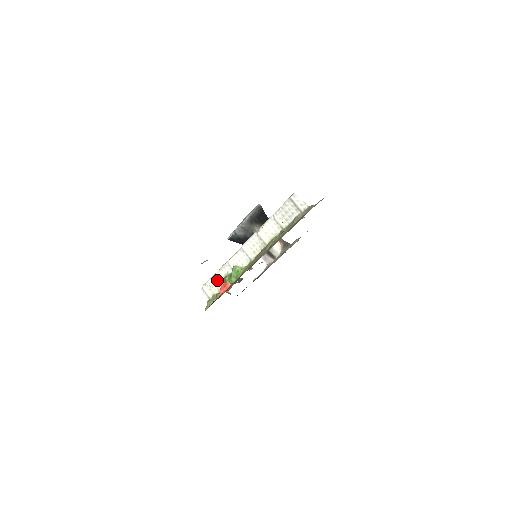
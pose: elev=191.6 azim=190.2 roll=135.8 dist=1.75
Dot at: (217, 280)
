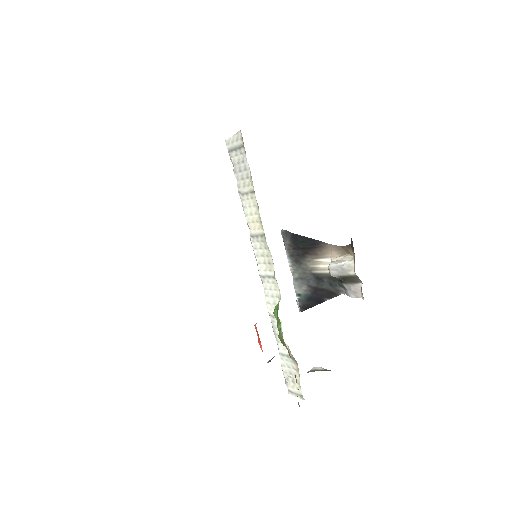
Dot at: (285, 356)
